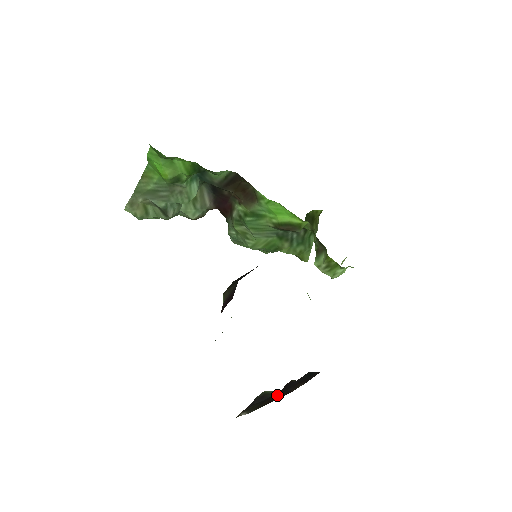
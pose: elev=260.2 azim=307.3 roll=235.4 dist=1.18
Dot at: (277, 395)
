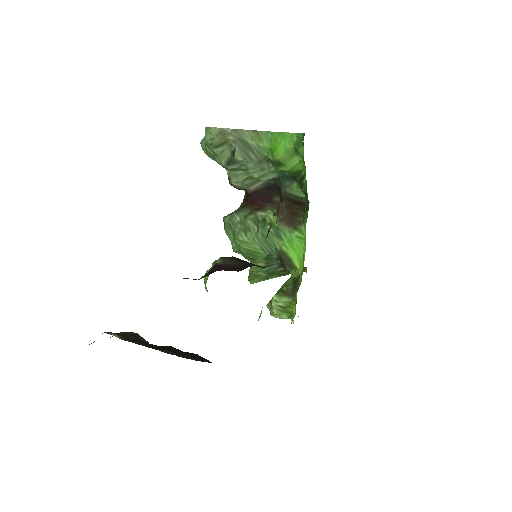
Dot at: (160, 348)
